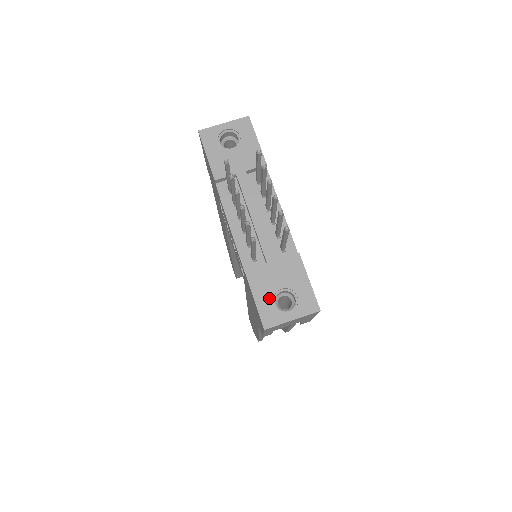
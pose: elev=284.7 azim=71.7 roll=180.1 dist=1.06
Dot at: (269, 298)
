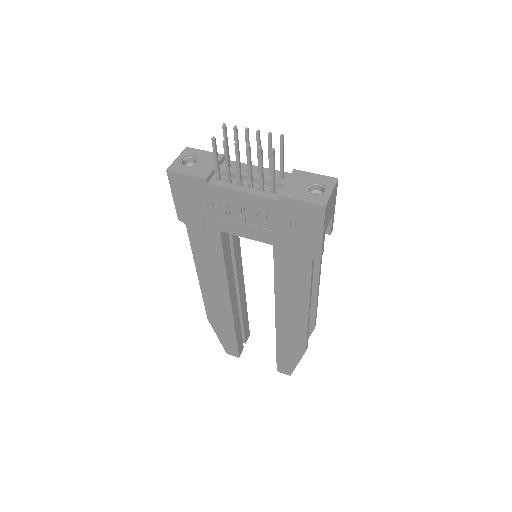
Dot at: (307, 194)
